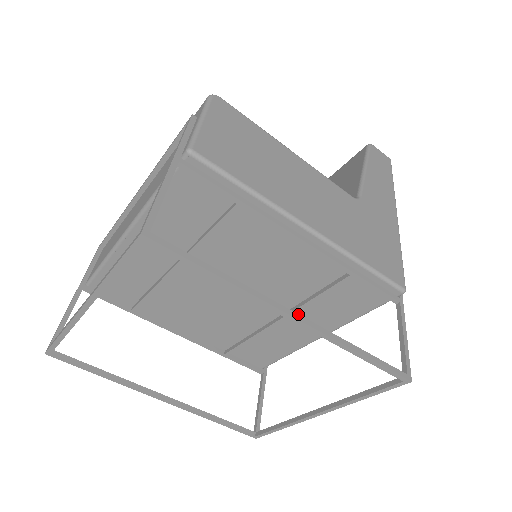
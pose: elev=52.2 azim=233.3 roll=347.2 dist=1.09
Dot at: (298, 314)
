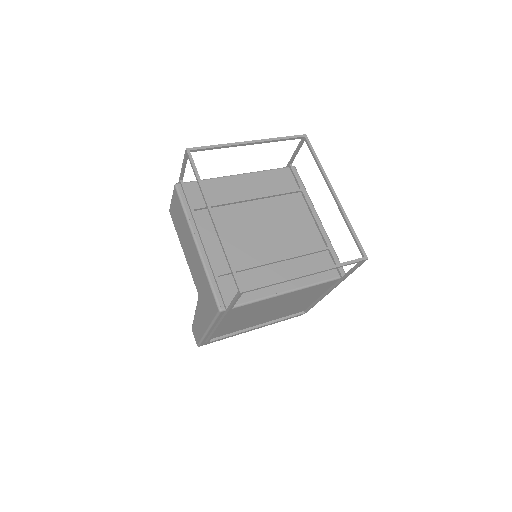
Dot at: (335, 195)
